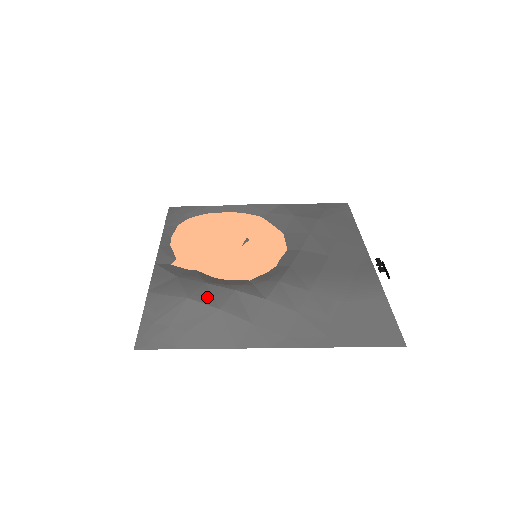
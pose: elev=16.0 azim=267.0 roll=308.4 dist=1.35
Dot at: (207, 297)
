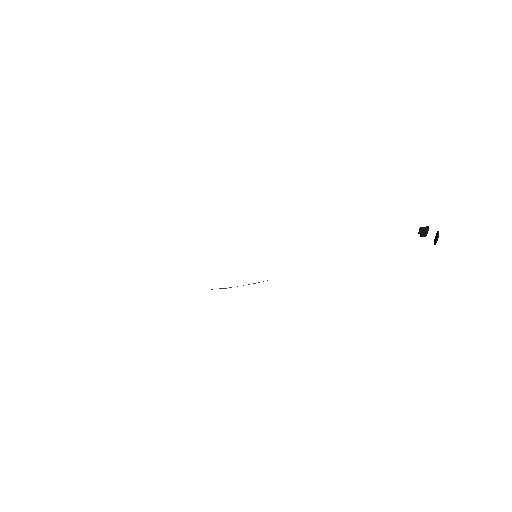
Dot at: occluded
